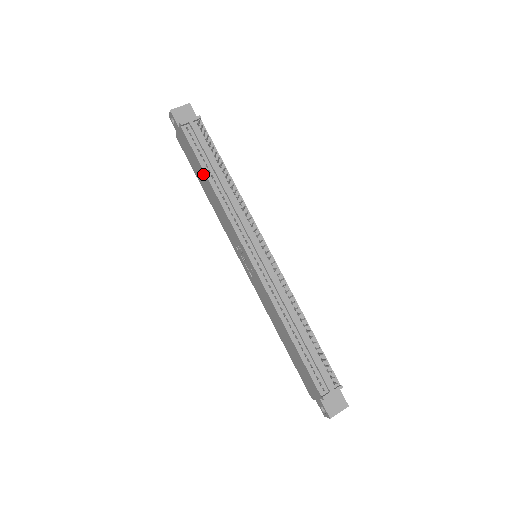
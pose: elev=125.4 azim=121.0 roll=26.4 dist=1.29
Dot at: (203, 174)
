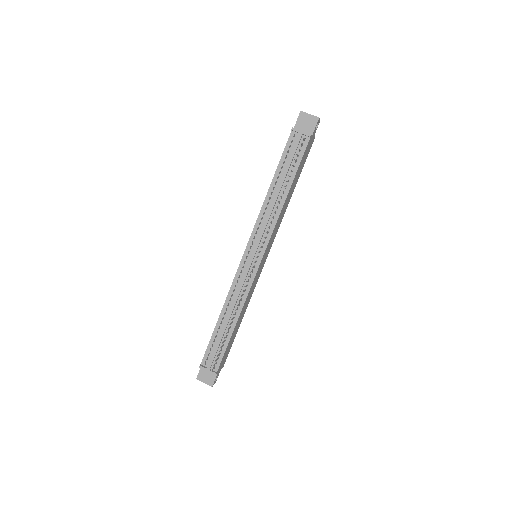
Dot at: (275, 175)
